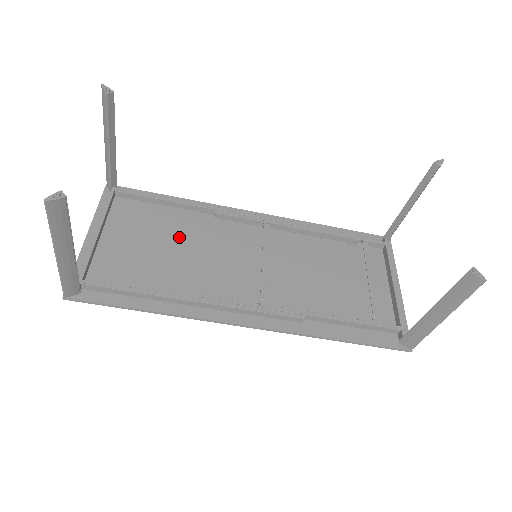
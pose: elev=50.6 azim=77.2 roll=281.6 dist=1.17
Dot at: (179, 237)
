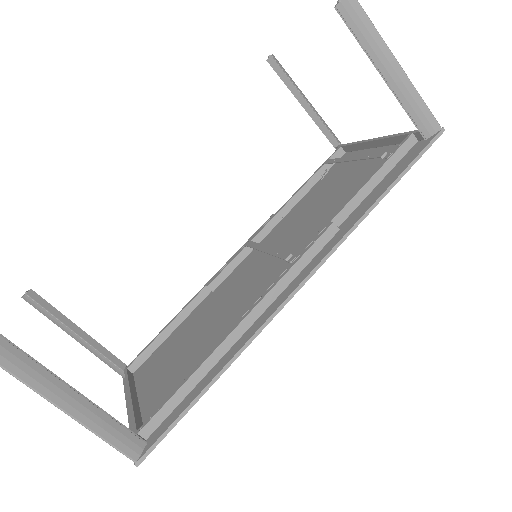
Dot at: (197, 327)
